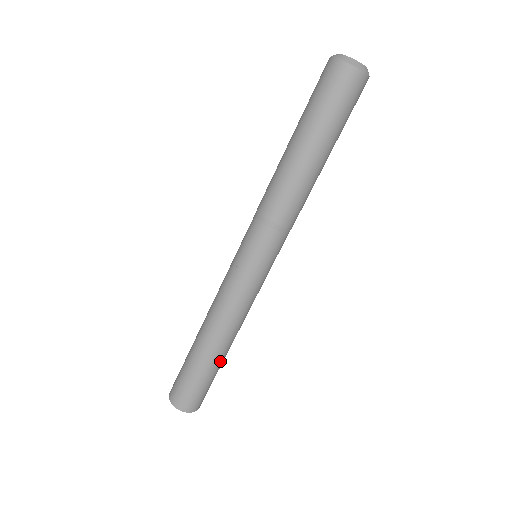
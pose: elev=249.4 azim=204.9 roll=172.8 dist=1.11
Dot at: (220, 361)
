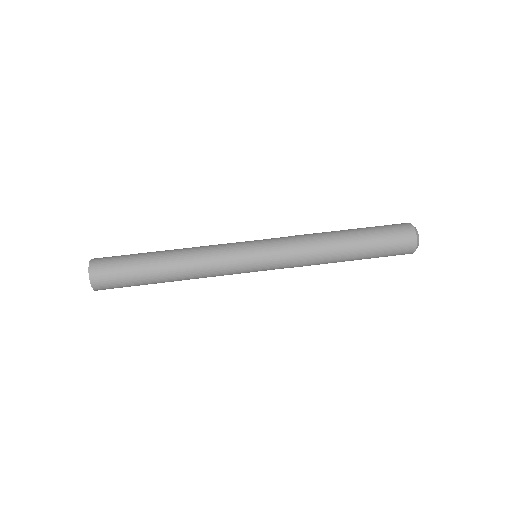
Dot at: (153, 260)
